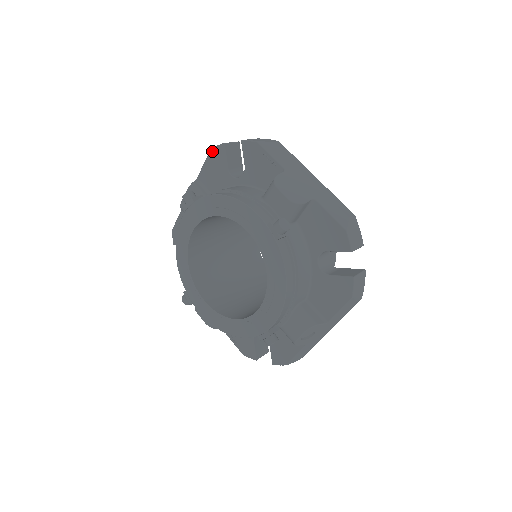
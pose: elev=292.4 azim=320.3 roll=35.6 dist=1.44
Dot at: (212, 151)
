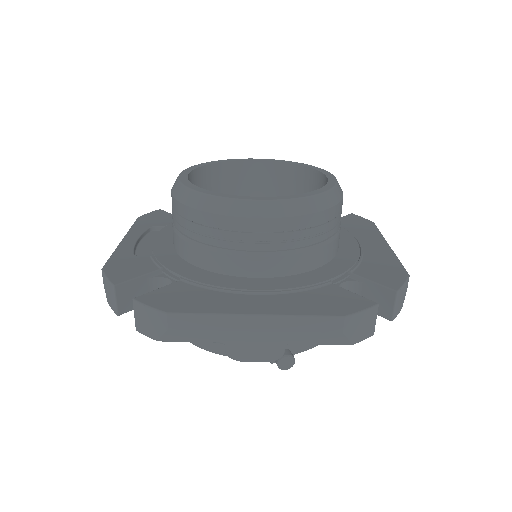
Dot at: occluded
